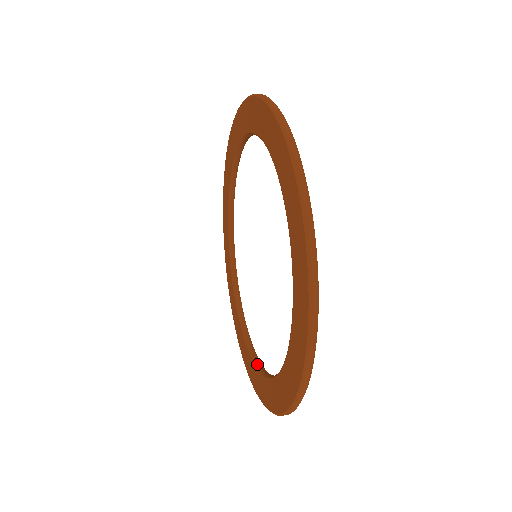
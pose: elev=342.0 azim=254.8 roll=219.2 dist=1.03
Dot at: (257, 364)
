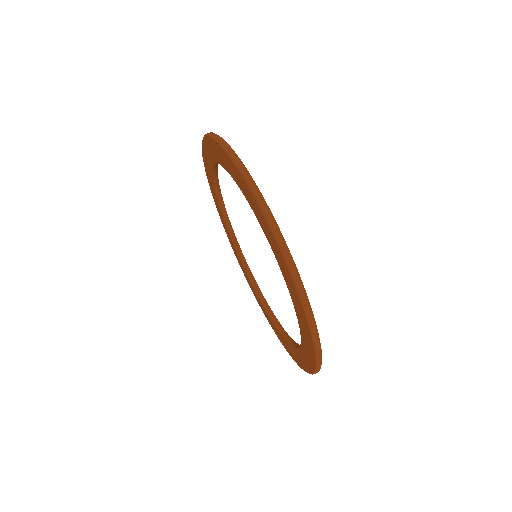
Dot at: (262, 302)
